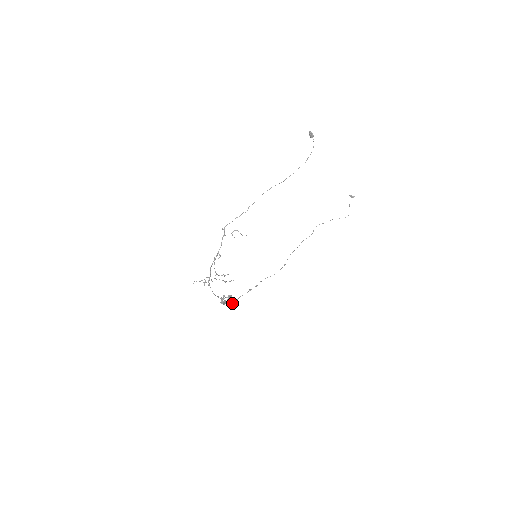
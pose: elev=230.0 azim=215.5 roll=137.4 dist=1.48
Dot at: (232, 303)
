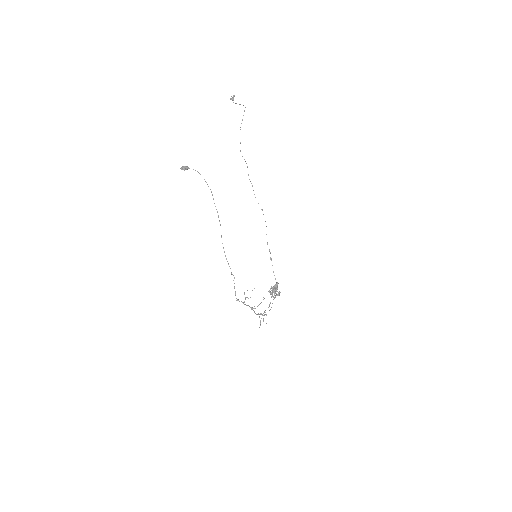
Dot at: (277, 285)
